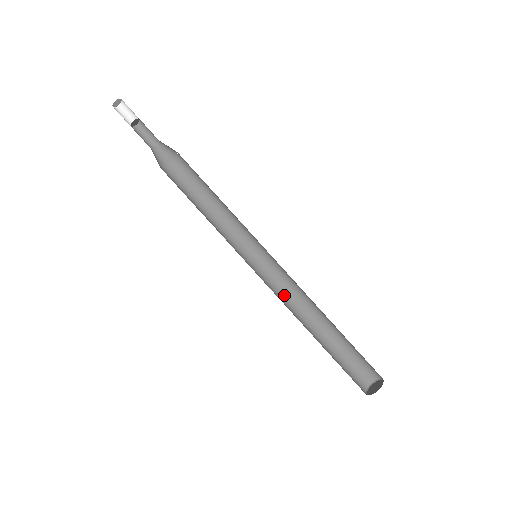
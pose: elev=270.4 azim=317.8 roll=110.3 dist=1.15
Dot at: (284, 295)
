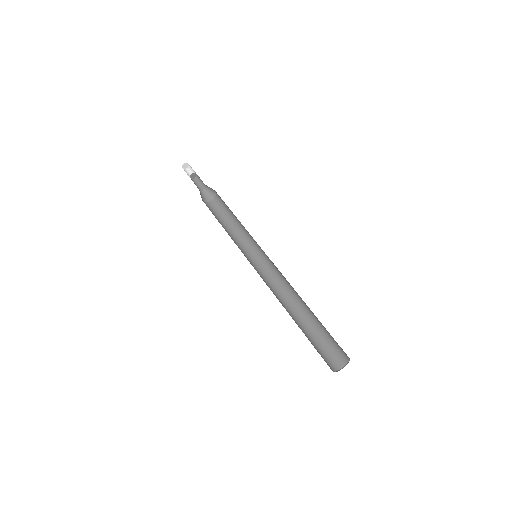
Dot at: (278, 287)
